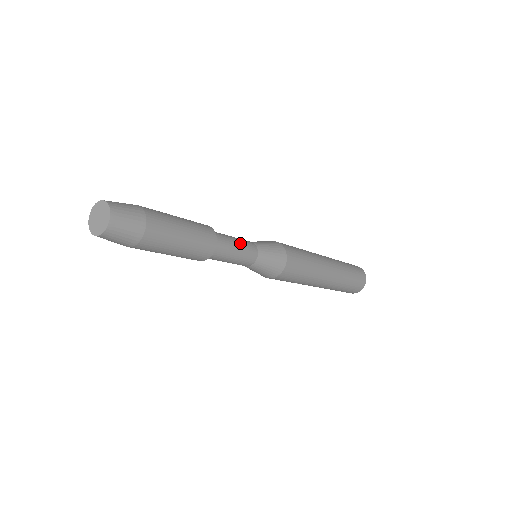
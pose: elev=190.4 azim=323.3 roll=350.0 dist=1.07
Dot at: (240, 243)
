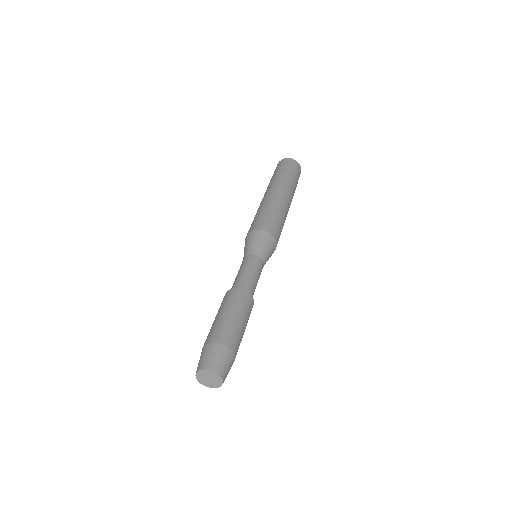
Dot at: occluded
